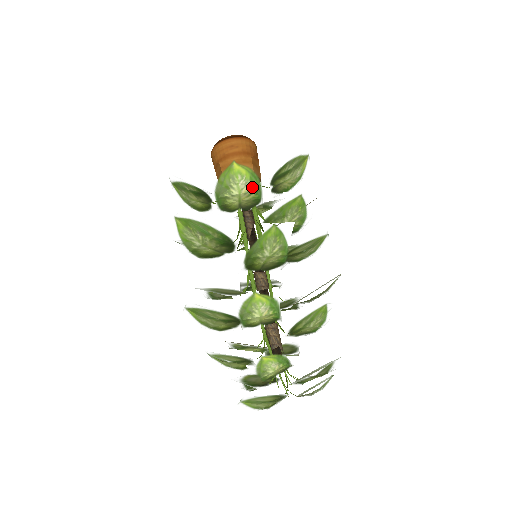
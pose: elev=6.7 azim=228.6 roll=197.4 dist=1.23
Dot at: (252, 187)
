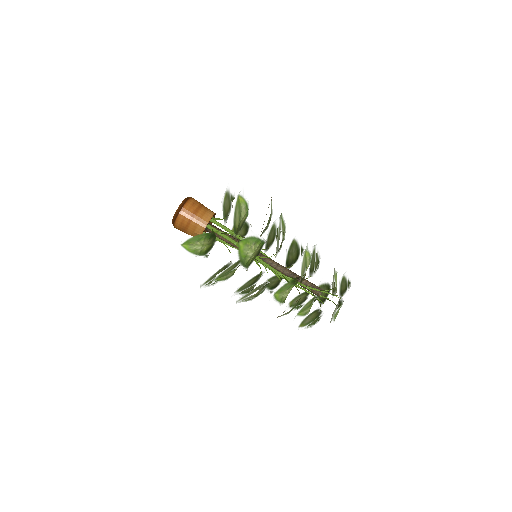
Dot at: (246, 209)
